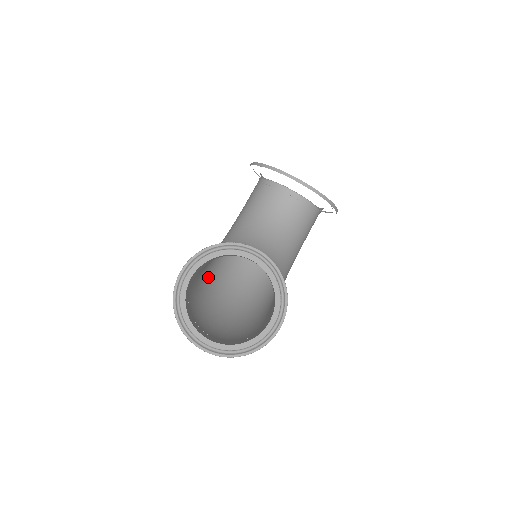
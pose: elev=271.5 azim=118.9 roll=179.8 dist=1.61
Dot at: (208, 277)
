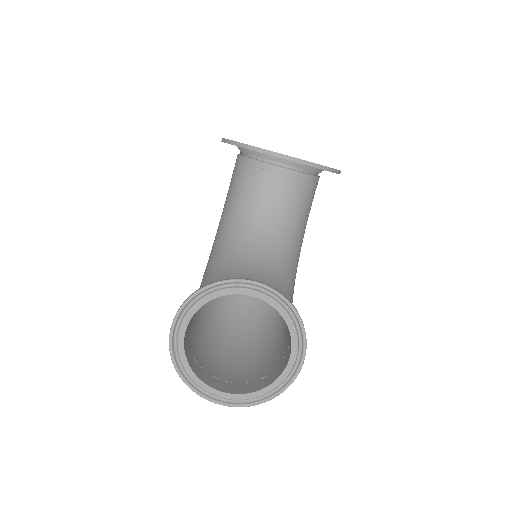
Dot at: occluded
